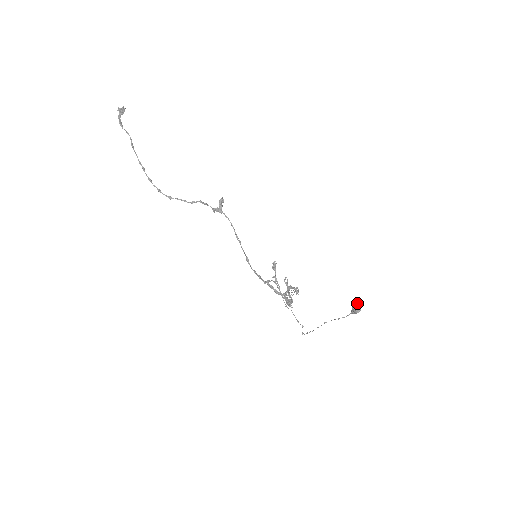
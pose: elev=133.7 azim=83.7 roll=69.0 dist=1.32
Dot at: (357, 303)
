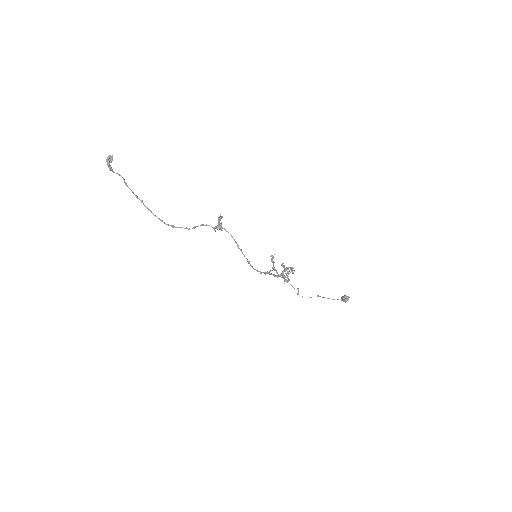
Dot at: (346, 297)
